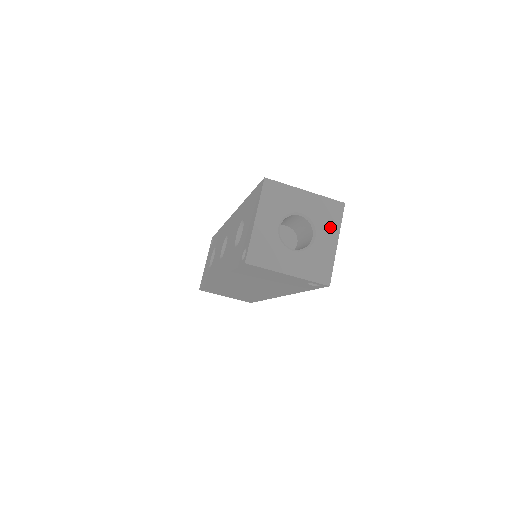
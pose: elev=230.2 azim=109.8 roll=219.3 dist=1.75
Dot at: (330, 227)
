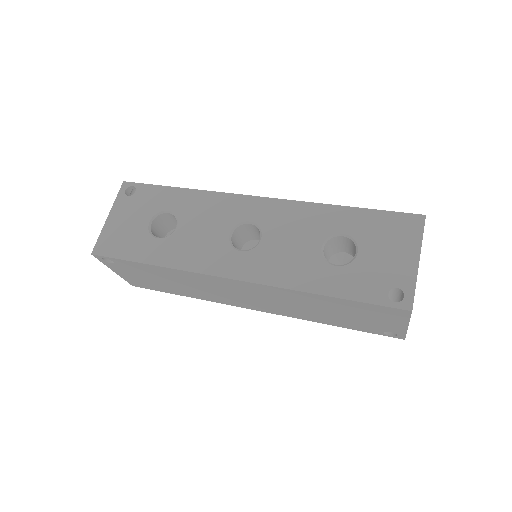
Dot at: occluded
